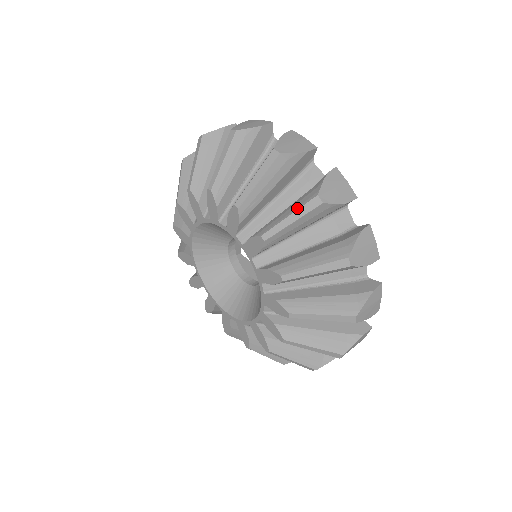
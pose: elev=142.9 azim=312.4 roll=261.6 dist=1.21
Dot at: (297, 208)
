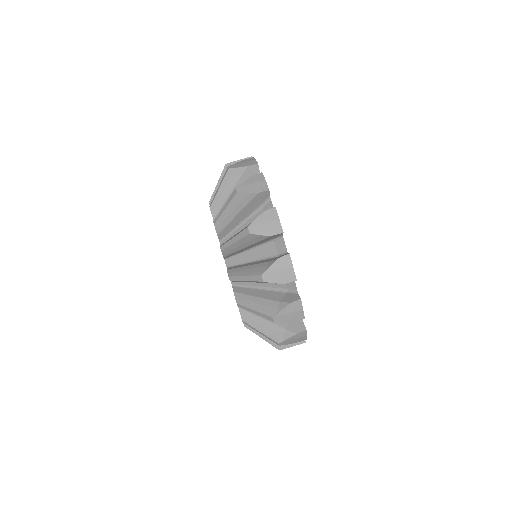
Dot at: (260, 311)
